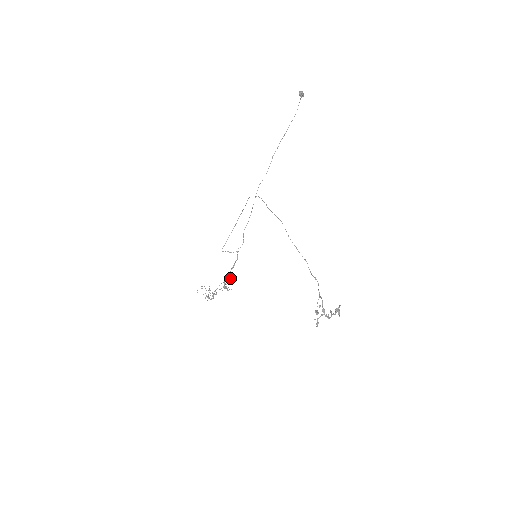
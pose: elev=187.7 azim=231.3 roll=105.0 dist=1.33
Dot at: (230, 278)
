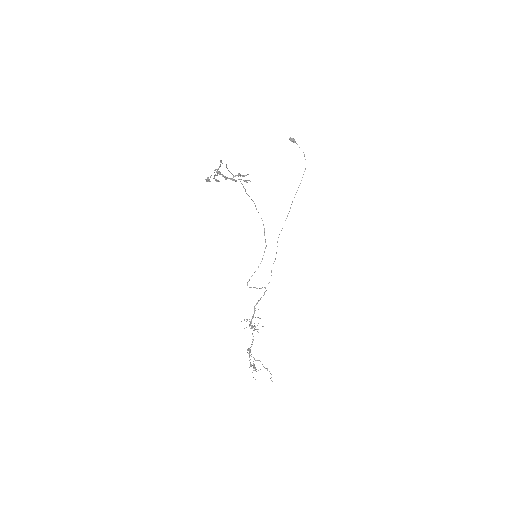
Dot at: (254, 312)
